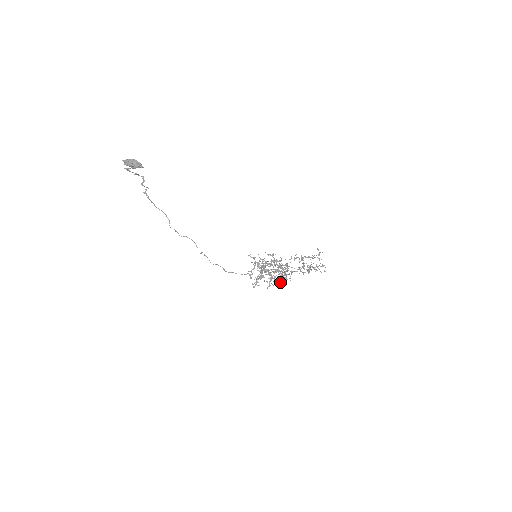
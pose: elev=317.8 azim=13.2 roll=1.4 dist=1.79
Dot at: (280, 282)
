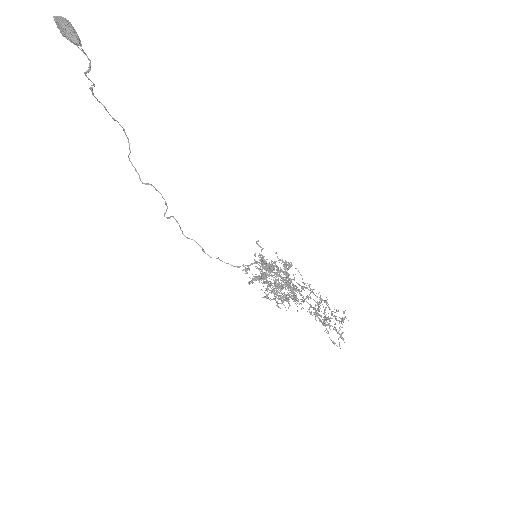
Dot at: (282, 302)
